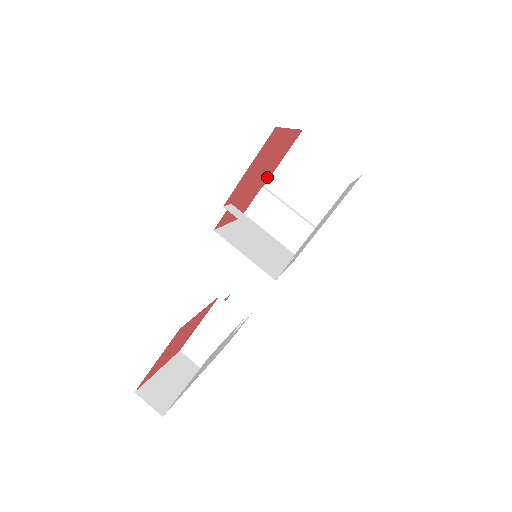
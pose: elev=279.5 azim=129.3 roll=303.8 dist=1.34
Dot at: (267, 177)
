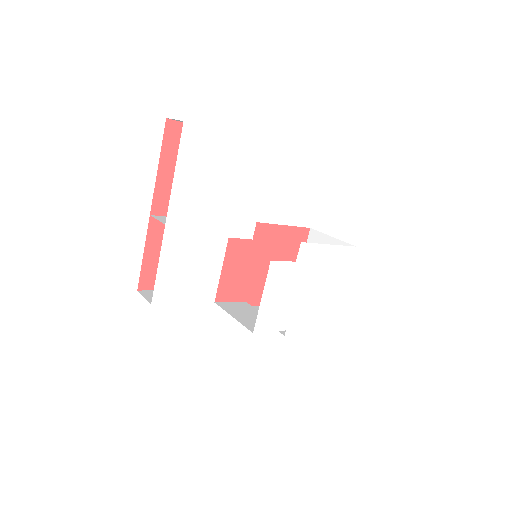
Dot at: (255, 297)
